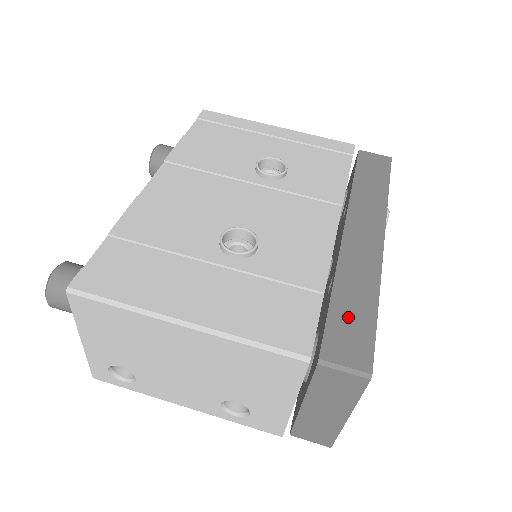
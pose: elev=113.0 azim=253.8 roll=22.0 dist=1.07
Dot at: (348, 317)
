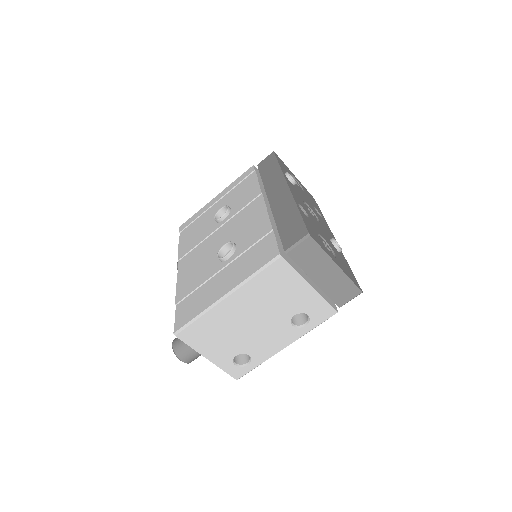
Dot at: (288, 227)
